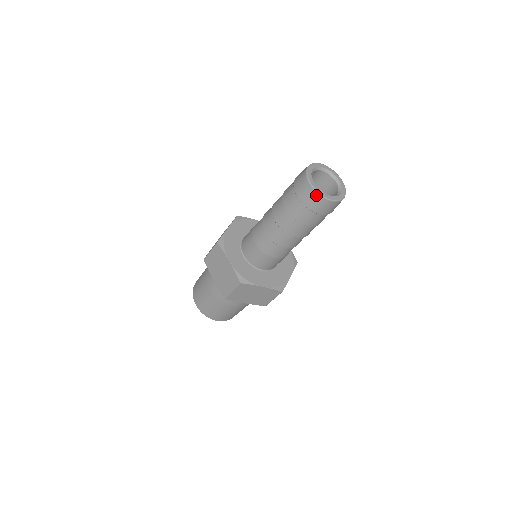
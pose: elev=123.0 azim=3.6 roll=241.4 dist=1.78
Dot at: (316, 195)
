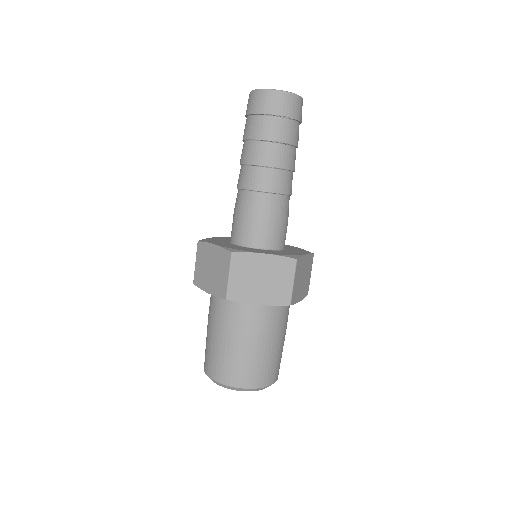
Dot at: (249, 96)
